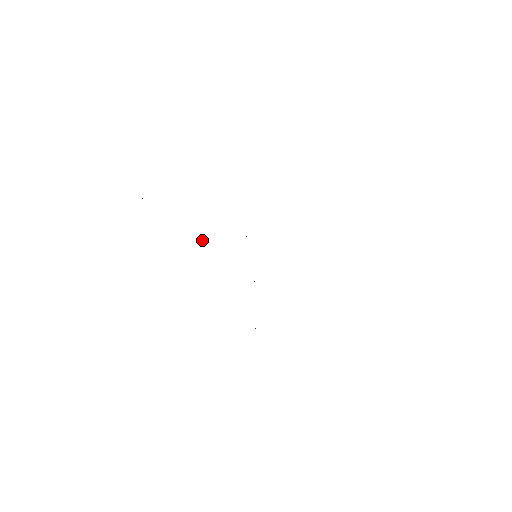
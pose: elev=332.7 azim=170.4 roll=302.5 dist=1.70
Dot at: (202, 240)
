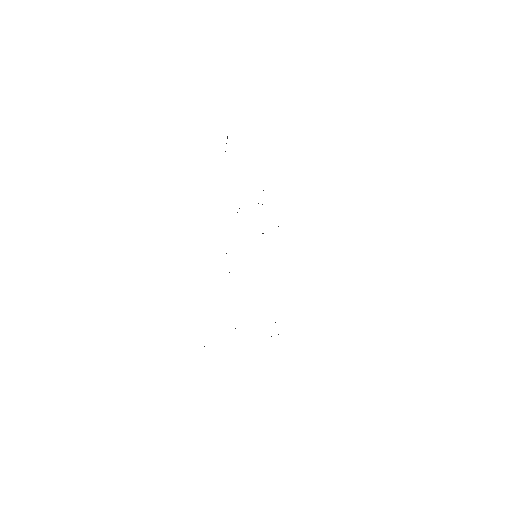
Dot at: occluded
